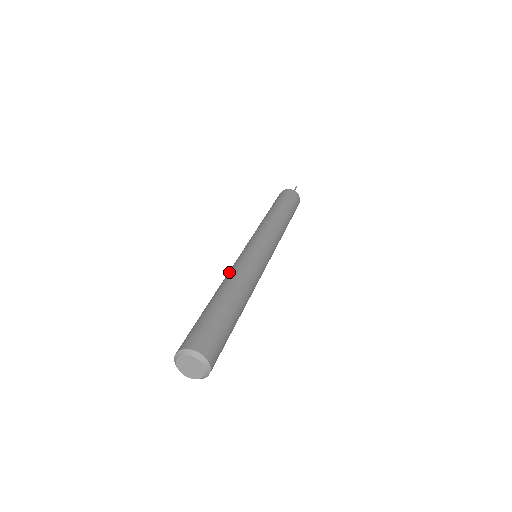
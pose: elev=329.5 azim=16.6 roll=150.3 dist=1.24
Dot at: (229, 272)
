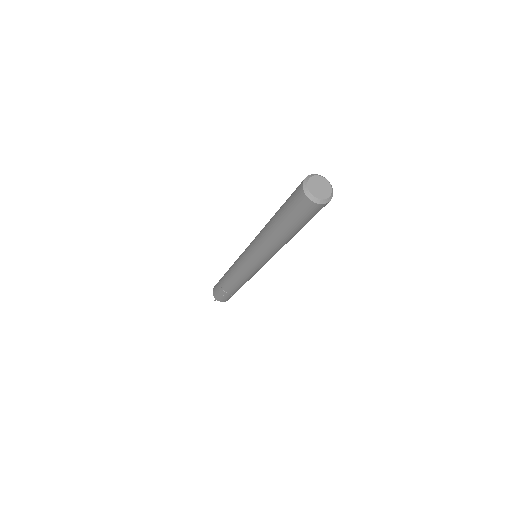
Dot at: occluded
